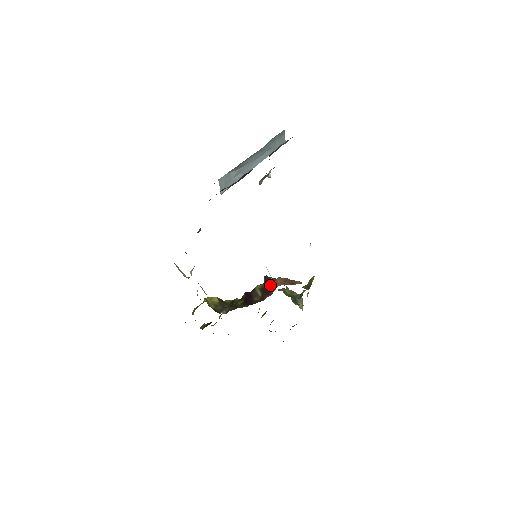
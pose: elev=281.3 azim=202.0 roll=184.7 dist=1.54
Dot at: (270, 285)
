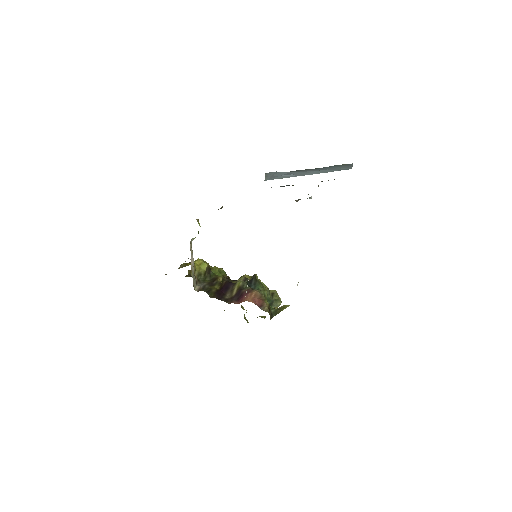
Dot at: occluded
